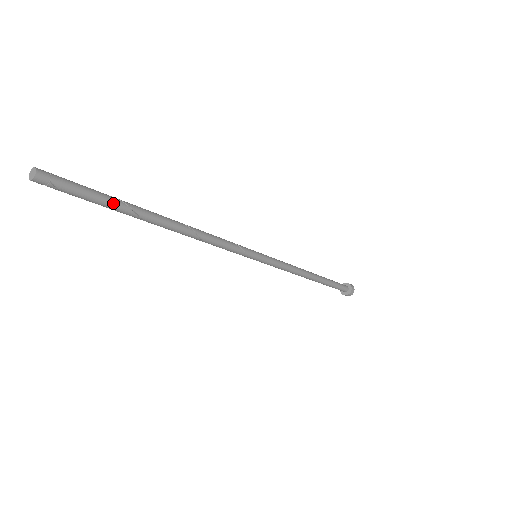
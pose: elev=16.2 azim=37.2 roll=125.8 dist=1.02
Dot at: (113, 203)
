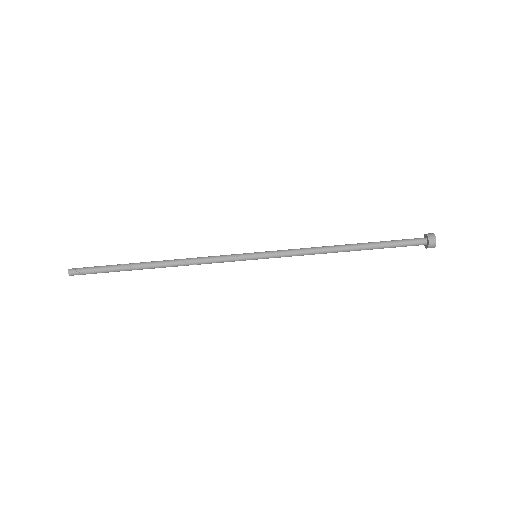
Dot at: (114, 267)
